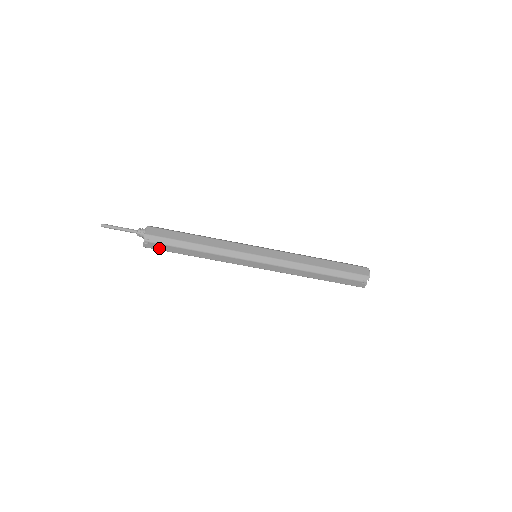
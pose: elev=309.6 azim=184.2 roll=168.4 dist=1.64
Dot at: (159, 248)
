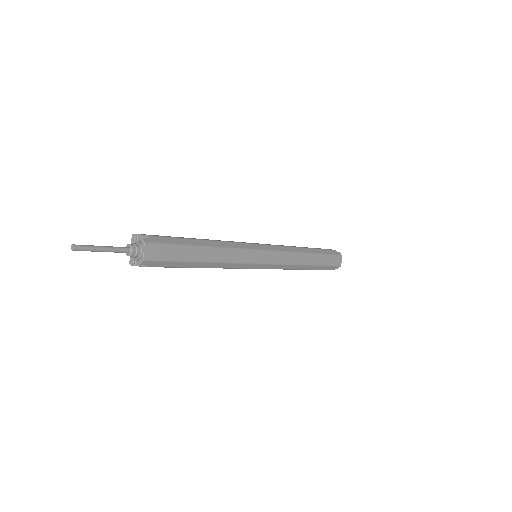
Dot at: occluded
